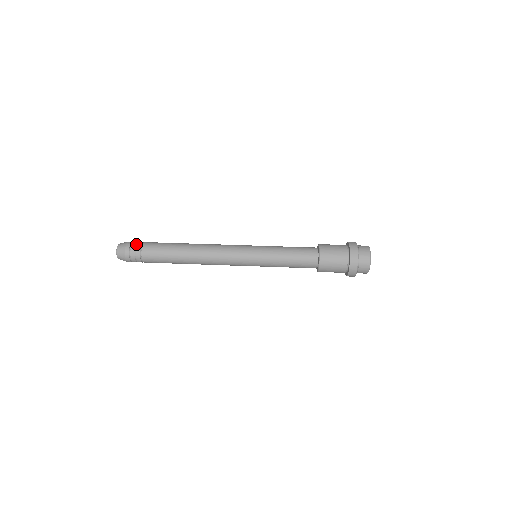
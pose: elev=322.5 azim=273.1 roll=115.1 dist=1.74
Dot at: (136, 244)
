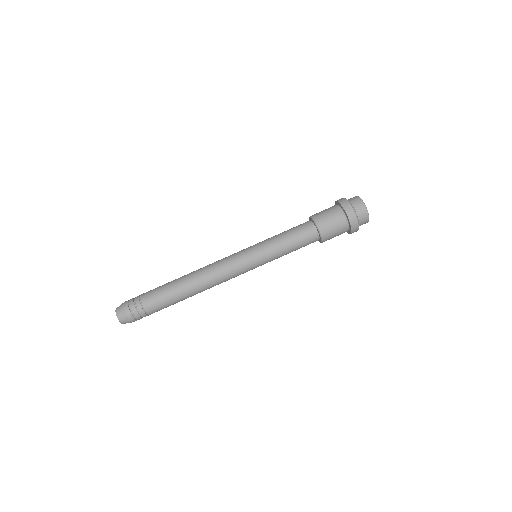
Dot at: (133, 300)
